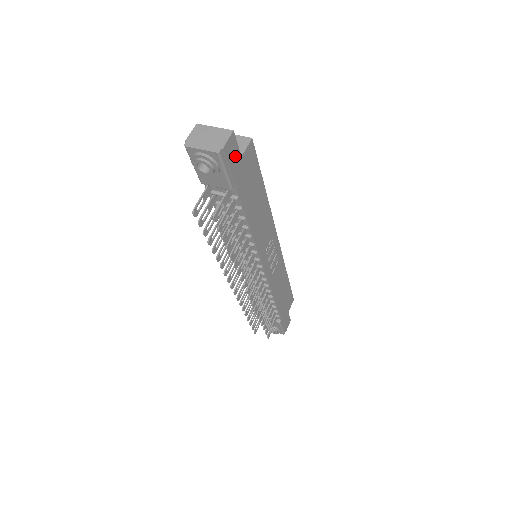
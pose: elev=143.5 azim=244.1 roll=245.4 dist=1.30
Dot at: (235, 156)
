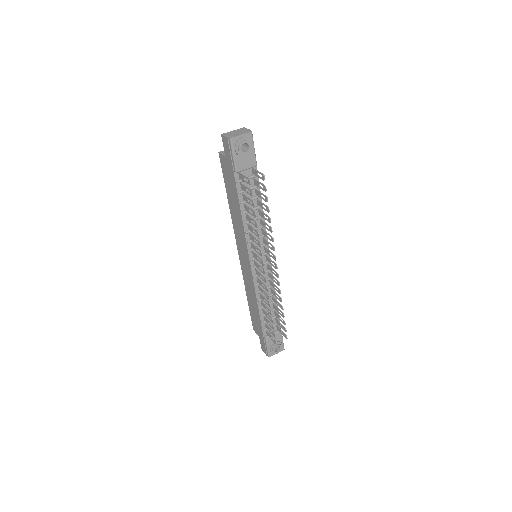
Dot at: occluded
